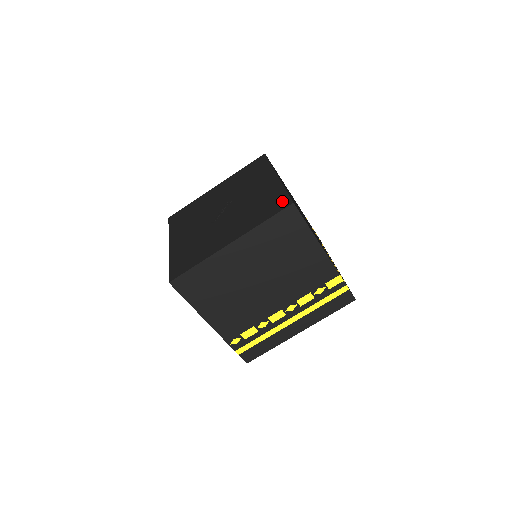
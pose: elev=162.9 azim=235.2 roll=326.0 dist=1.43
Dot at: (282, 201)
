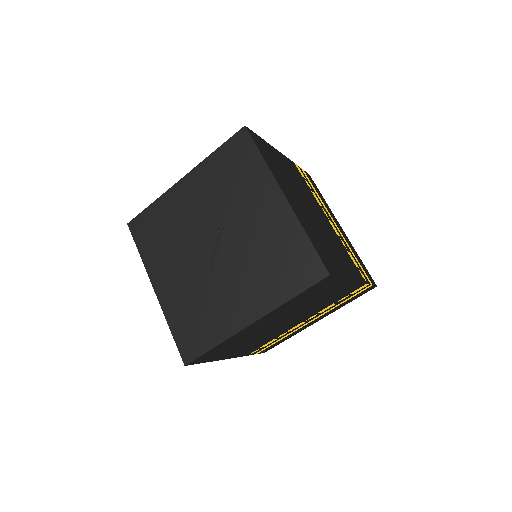
Dot at: (310, 264)
